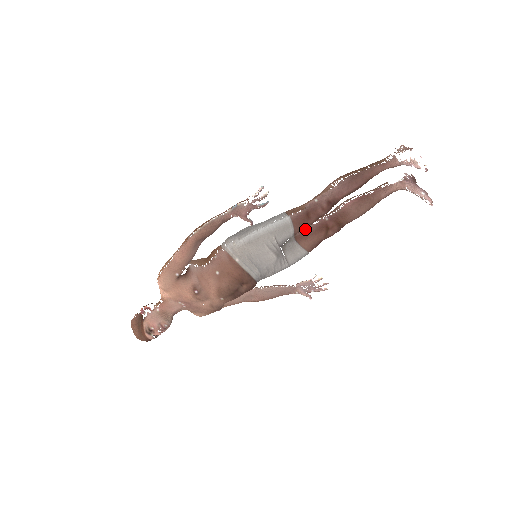
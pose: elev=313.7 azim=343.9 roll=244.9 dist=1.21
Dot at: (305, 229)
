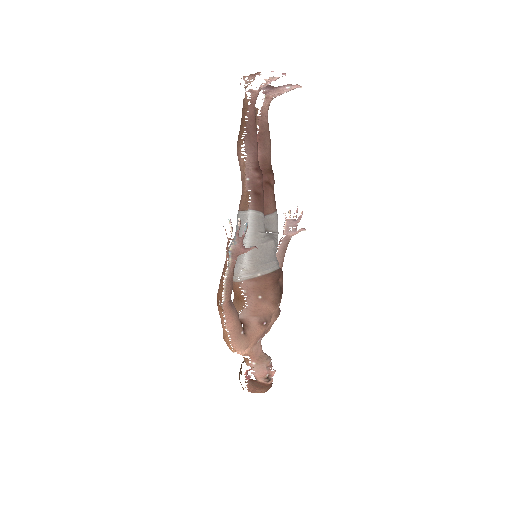
Dot at: occluded
